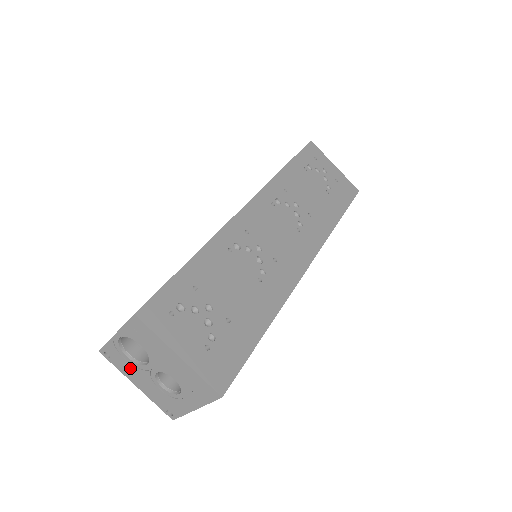
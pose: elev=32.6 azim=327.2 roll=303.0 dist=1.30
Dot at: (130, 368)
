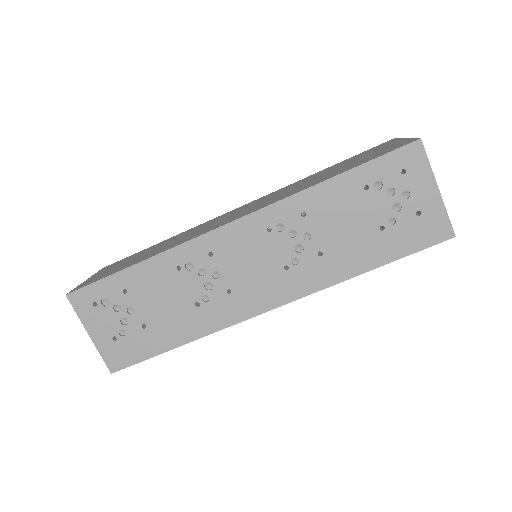
Dot at: occluded
